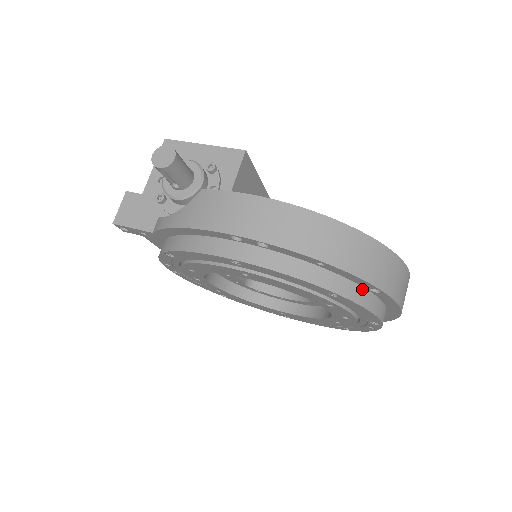
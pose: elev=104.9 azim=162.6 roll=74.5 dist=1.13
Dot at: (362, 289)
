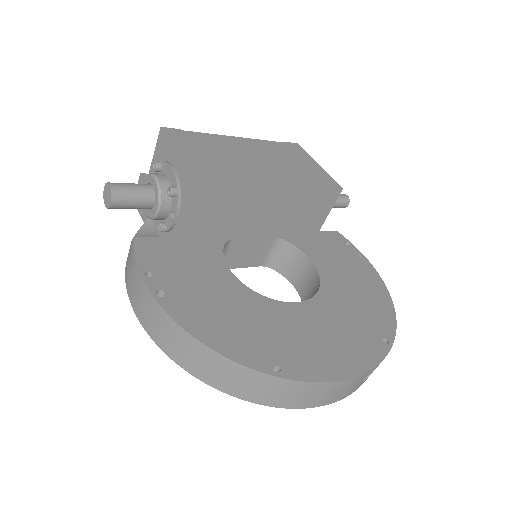
Dot at: occluded
